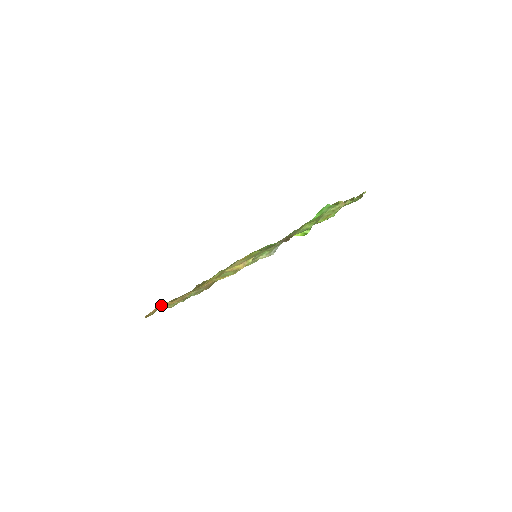
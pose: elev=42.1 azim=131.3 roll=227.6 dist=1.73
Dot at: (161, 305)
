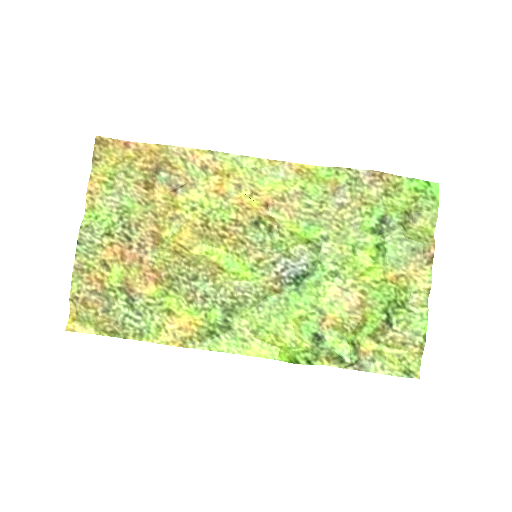
Dot at: (140, 144)
